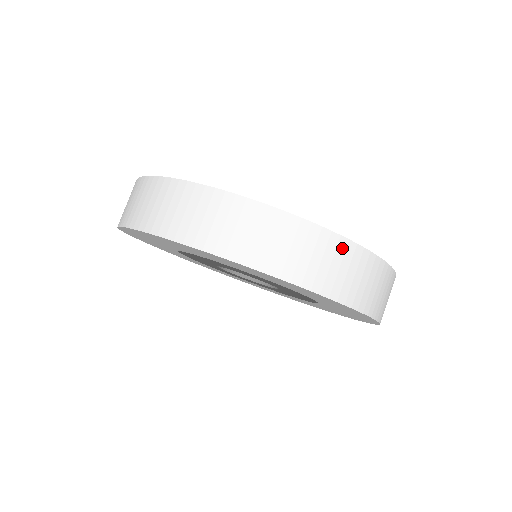
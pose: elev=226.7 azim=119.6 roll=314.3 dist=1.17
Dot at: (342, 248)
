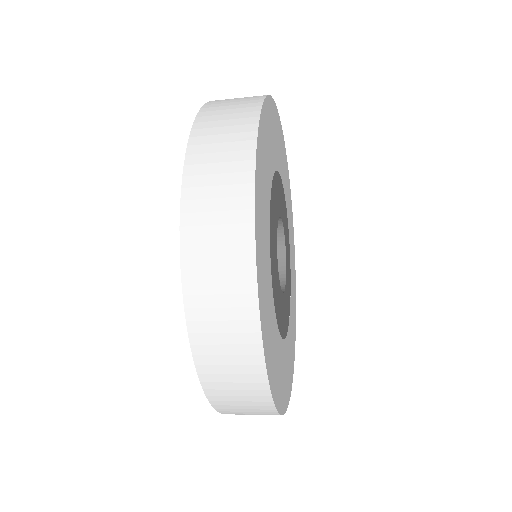
Dot at: (261, 399)
